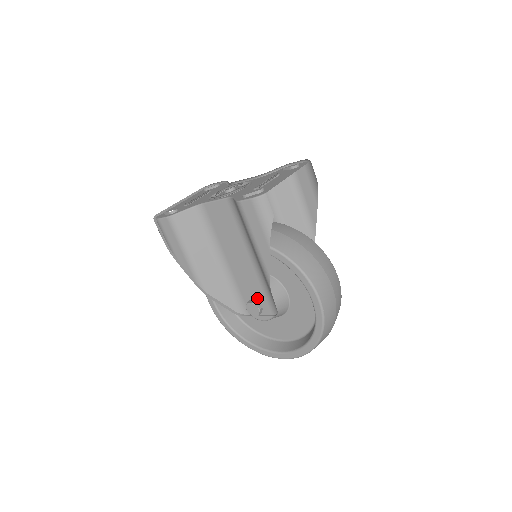
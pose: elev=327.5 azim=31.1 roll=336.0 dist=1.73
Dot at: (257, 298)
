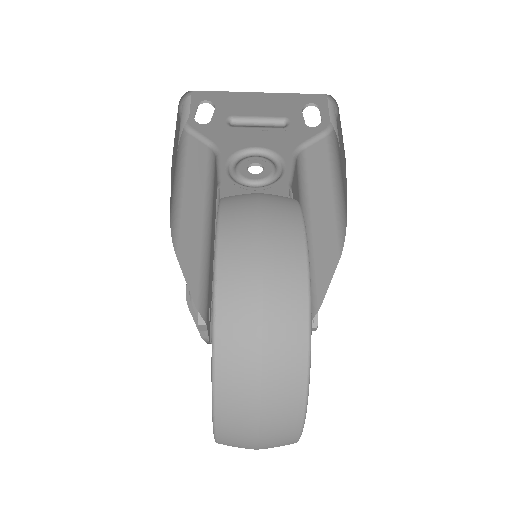
Dot at: occluded
